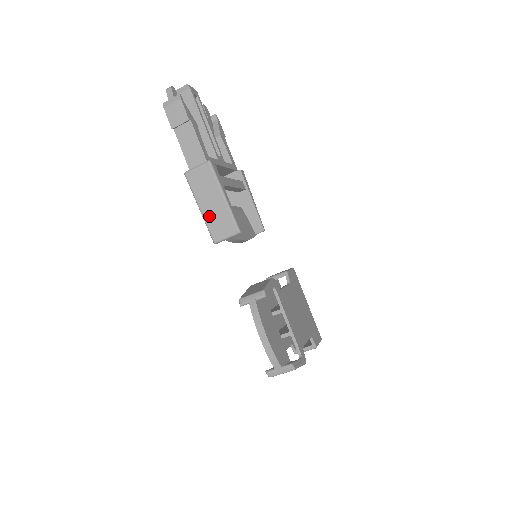
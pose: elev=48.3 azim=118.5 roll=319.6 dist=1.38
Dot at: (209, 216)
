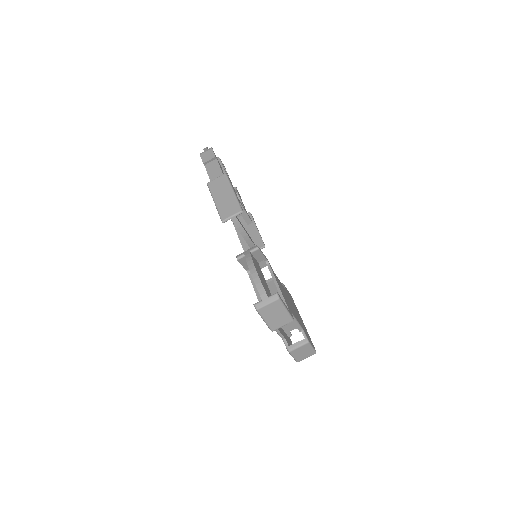
Dot at: (221, 205)
